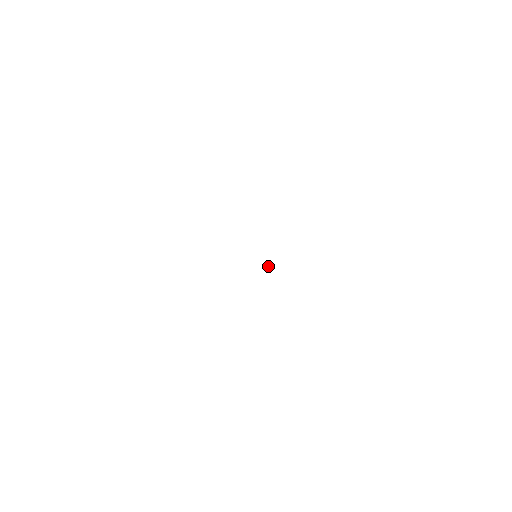
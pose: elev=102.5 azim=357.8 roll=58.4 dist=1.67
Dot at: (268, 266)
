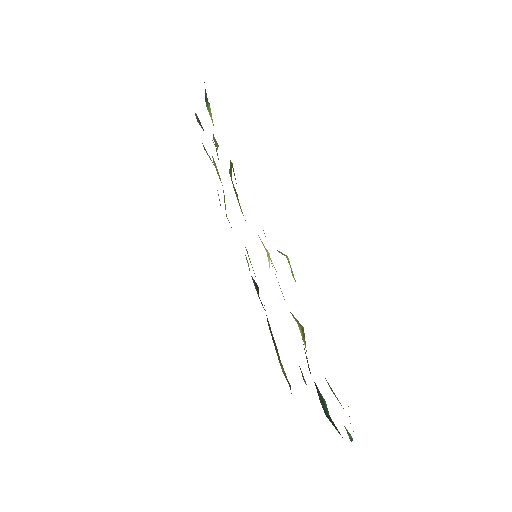
Dot at: occluded
